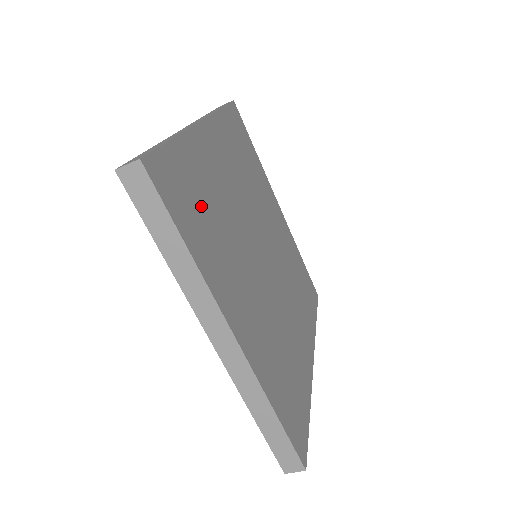
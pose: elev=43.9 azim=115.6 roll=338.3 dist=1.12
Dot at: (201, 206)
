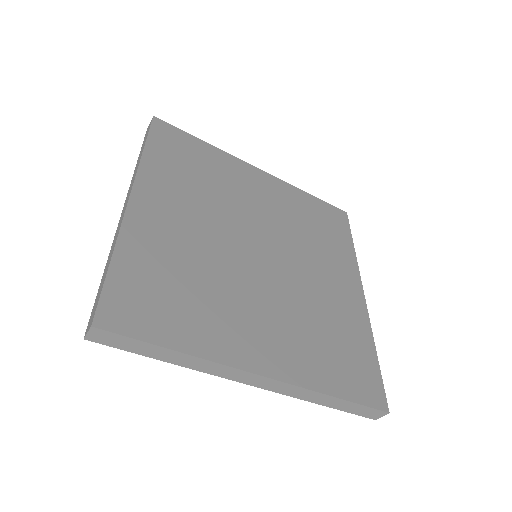
Dot at: (171, 291)
